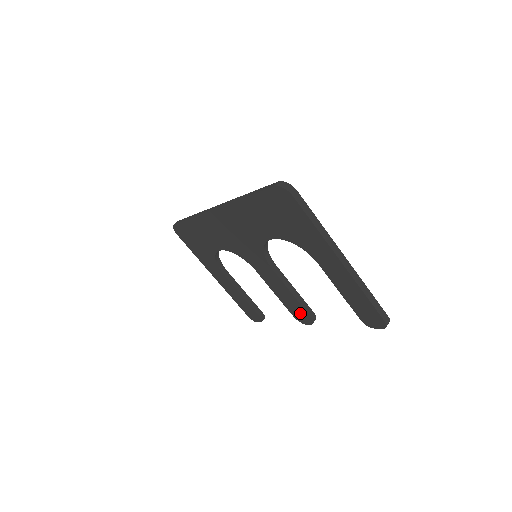
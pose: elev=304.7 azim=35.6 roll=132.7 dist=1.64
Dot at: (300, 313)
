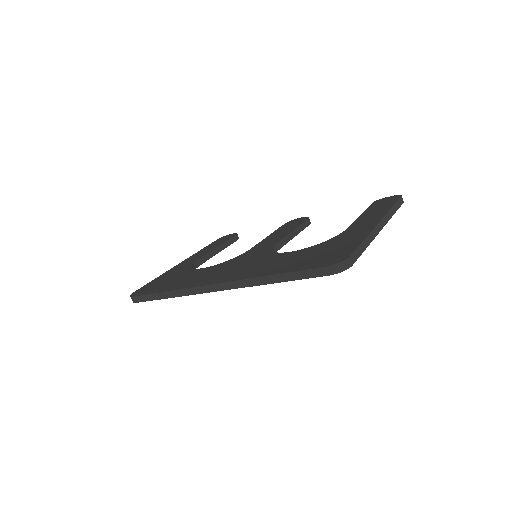
Dot at: occluded
